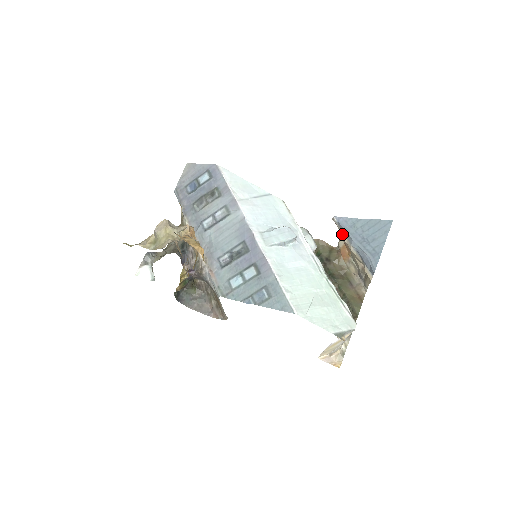
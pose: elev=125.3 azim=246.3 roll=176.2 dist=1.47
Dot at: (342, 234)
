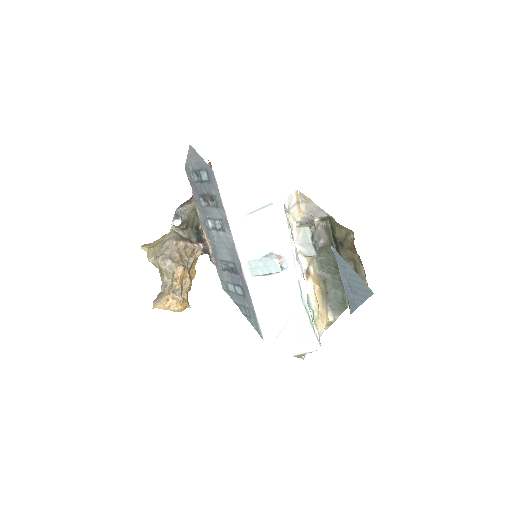
Dot at: occluded
